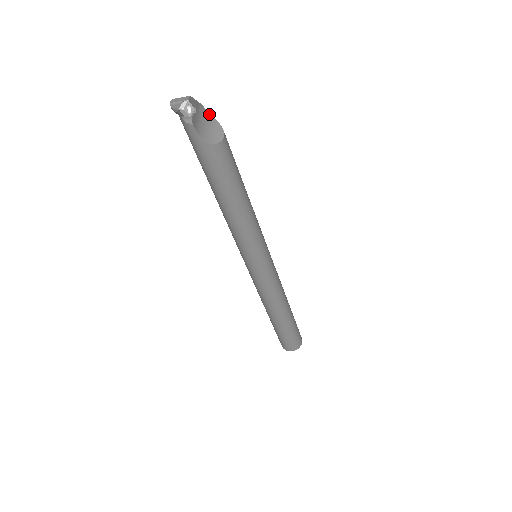
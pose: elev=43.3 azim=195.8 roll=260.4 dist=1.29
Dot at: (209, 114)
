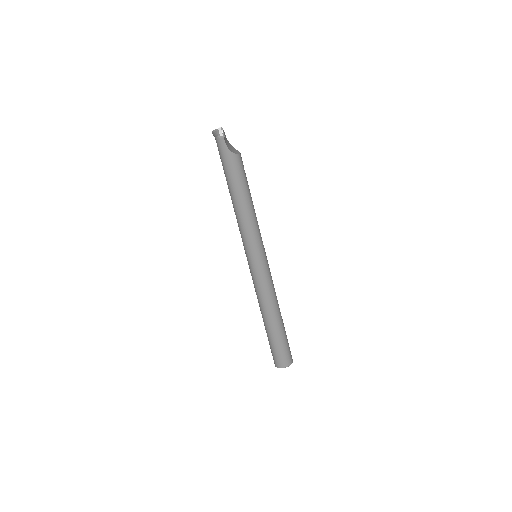
Dot at: (231, 146)
